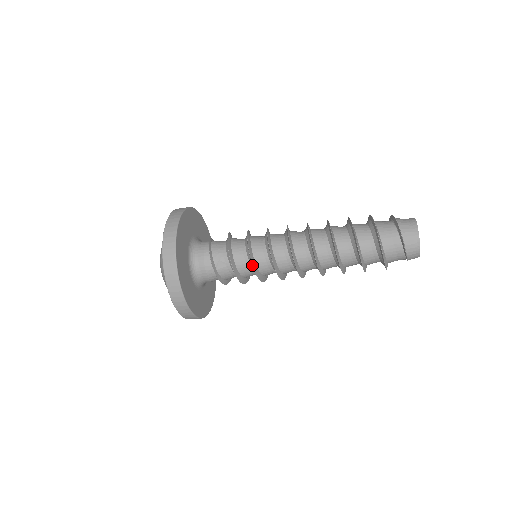
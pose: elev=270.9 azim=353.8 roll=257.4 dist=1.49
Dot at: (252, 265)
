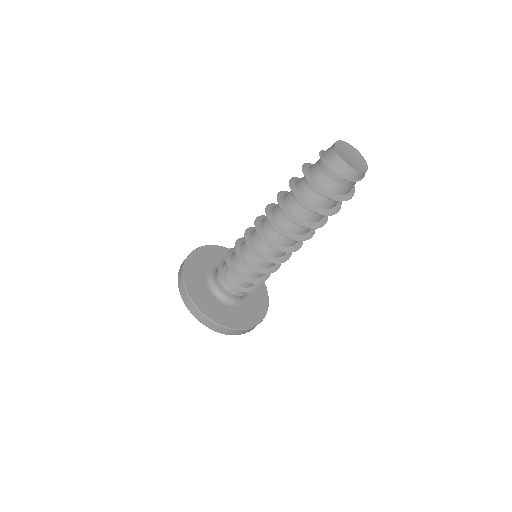
Dot at: (236, 253)
